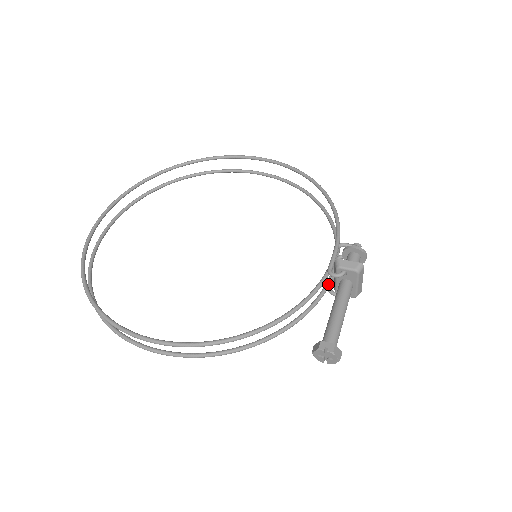
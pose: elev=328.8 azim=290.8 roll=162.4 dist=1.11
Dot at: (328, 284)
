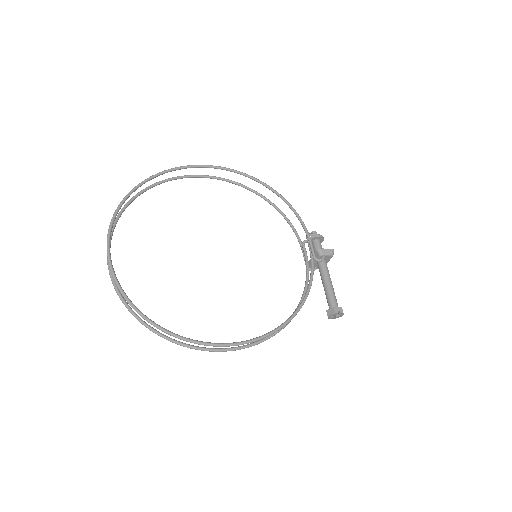
Dot at: (308, 265)
